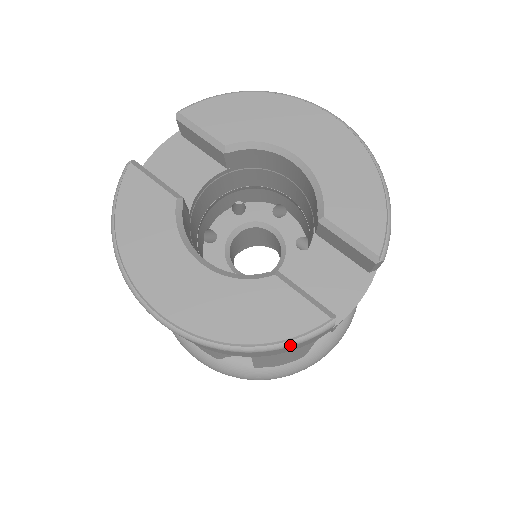
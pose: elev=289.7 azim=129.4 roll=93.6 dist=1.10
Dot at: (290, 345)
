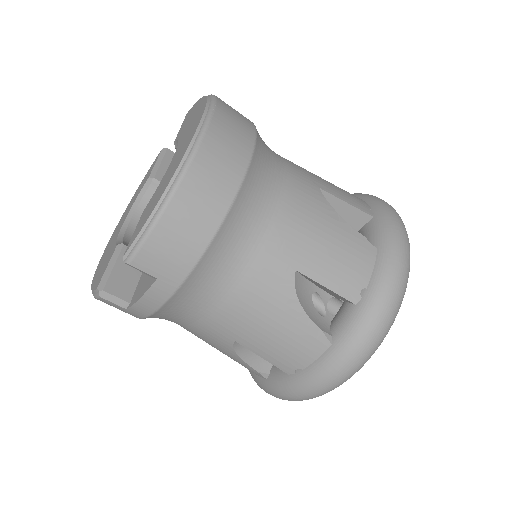
Dot at: occluded
